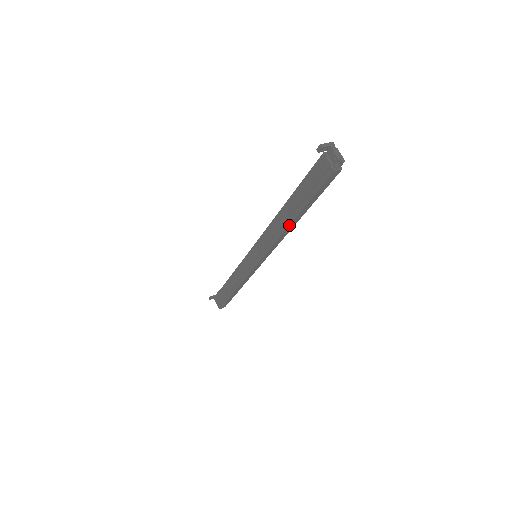
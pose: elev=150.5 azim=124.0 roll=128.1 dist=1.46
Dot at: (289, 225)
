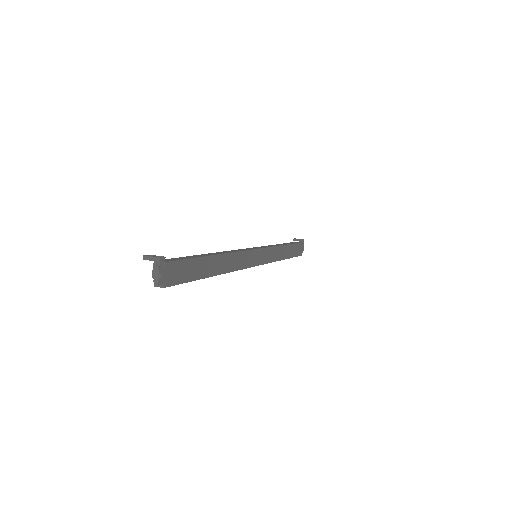
Dot at: occluded
